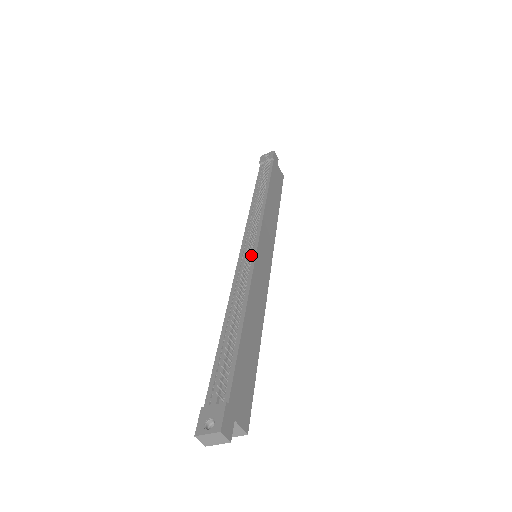
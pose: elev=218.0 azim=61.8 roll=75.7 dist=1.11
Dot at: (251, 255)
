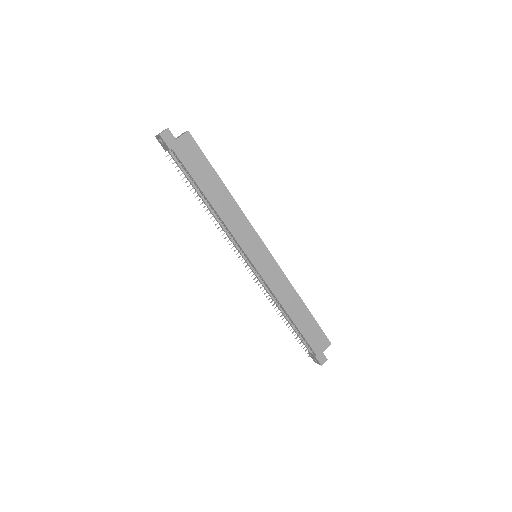
Dot at: (256, 272)
